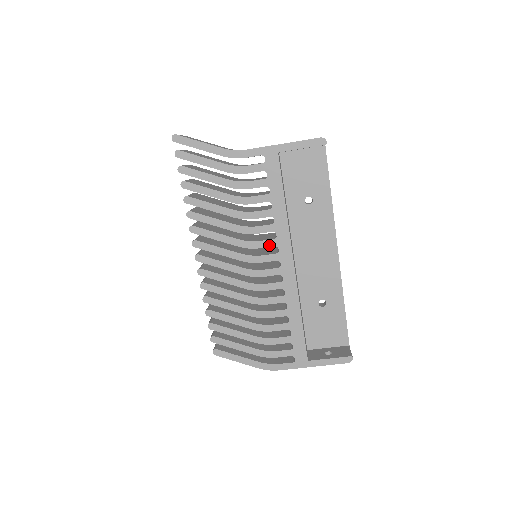
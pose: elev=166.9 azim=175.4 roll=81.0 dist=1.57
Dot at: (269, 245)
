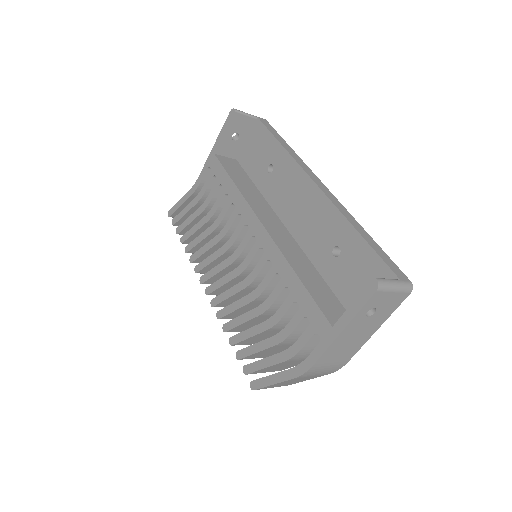
Dot at: (240, 229)
